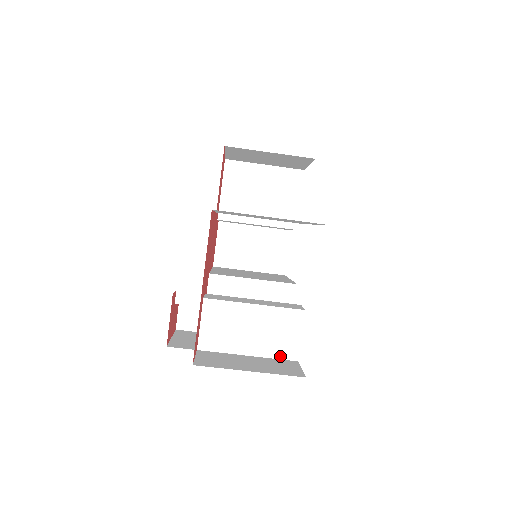
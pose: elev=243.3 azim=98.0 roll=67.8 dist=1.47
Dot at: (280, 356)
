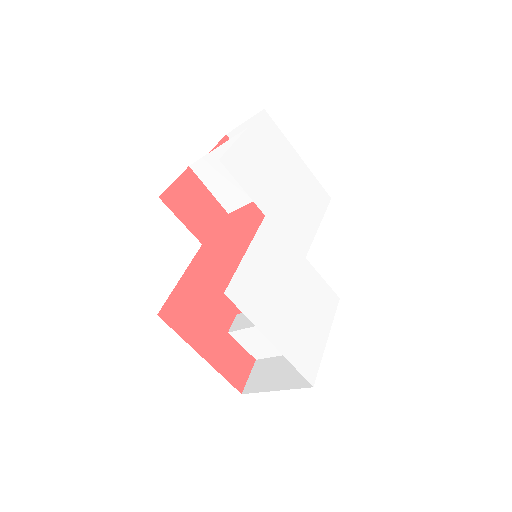
Dot at: occluded
